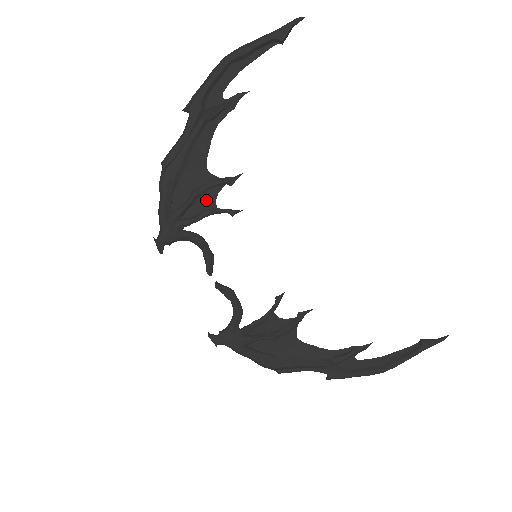
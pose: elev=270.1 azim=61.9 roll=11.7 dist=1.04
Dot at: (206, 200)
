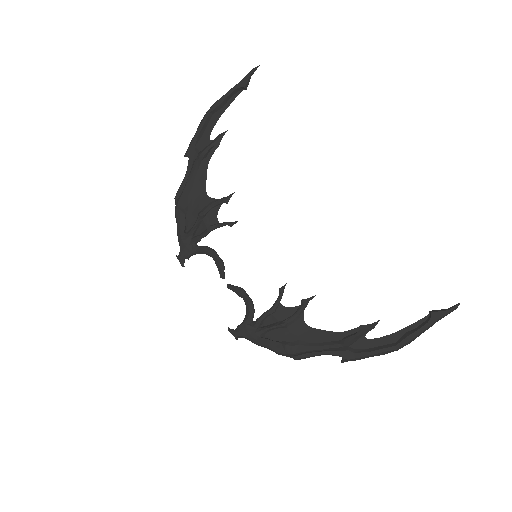
Dot at: (210, 218)
